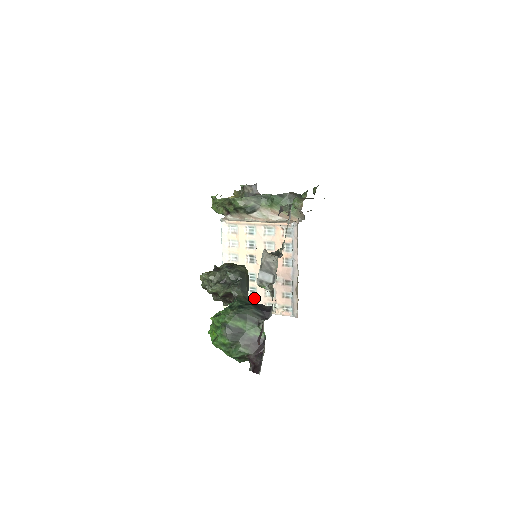
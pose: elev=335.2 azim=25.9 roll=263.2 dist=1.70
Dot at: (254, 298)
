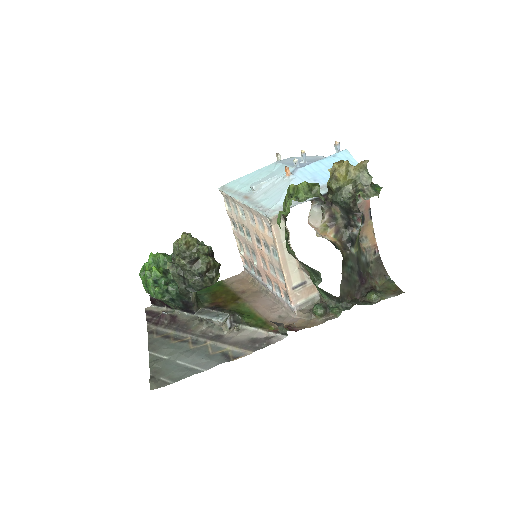
Dot at: (238, 229)
